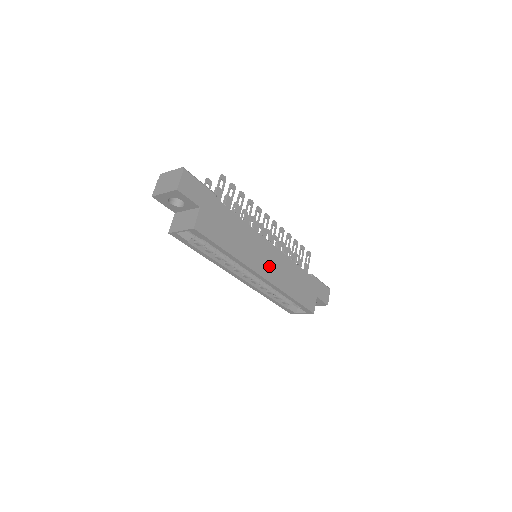
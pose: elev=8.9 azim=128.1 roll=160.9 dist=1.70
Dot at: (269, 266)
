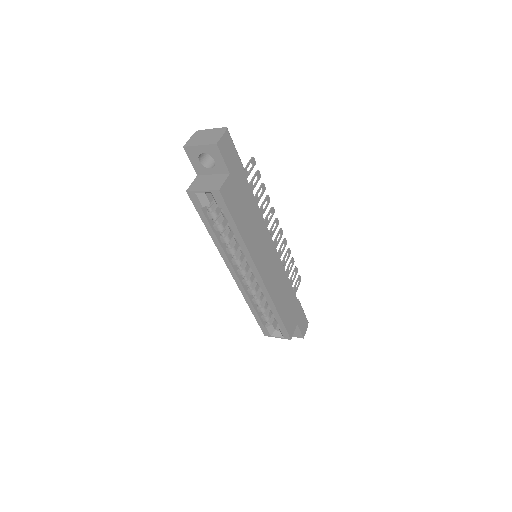
Dot at: (268, 269)
